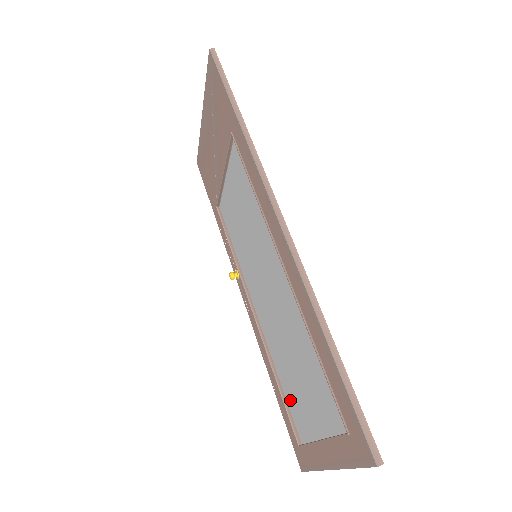
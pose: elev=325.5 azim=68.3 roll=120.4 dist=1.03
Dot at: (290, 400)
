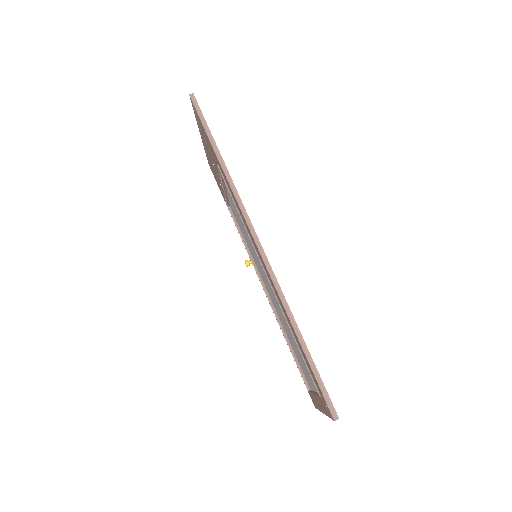
Dot at: (298, 360)
